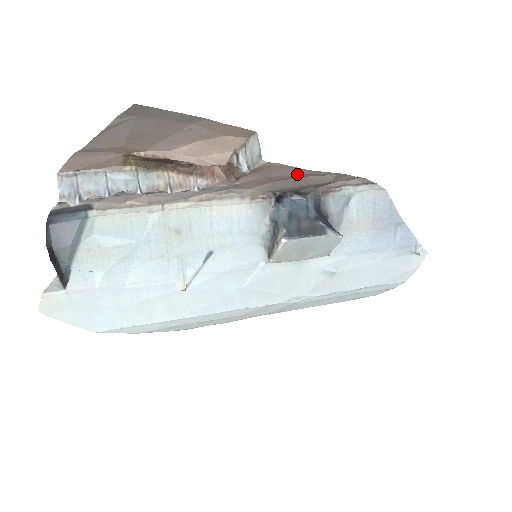
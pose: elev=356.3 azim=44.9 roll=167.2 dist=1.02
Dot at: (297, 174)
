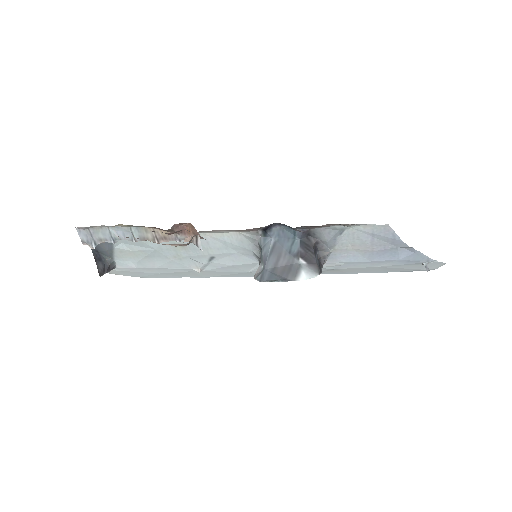
Dot at: occluded
